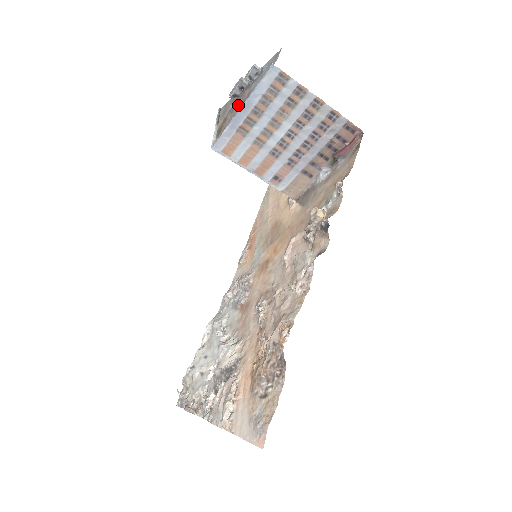
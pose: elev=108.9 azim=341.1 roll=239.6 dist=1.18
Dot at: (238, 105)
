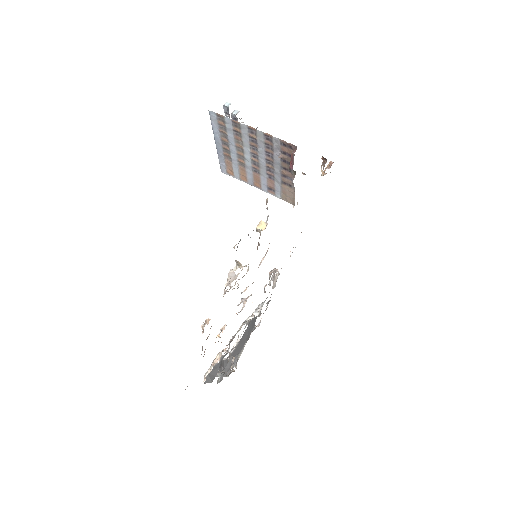
Dot at: occluded
